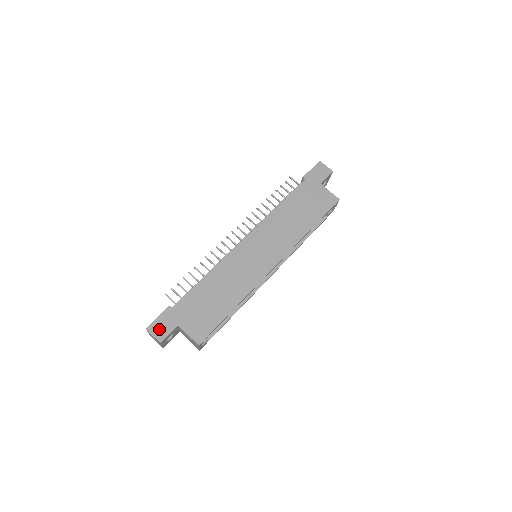
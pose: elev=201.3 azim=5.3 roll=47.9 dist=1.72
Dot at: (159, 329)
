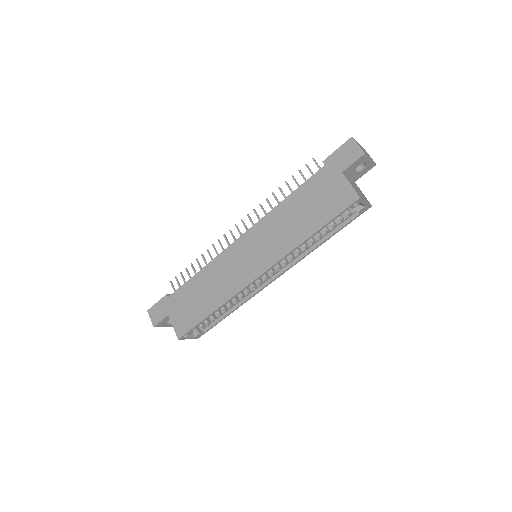
Dot at: (155, 314)
